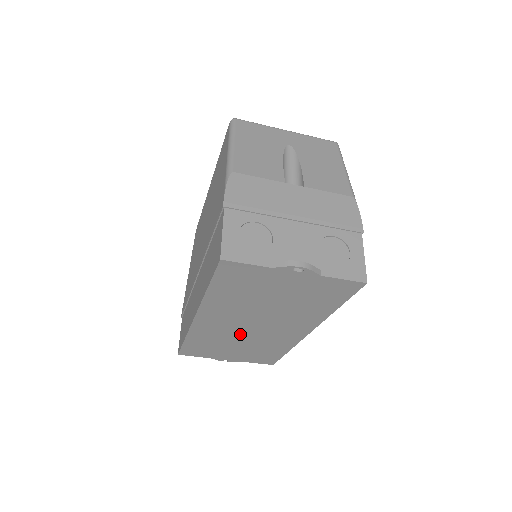
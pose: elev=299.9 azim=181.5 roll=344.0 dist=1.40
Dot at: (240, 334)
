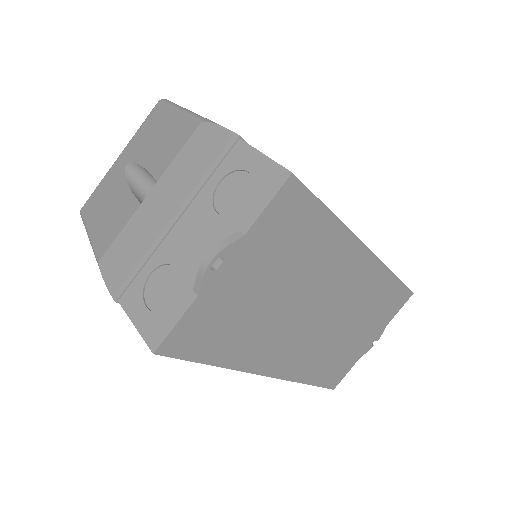
Dot at: (328, 329)
